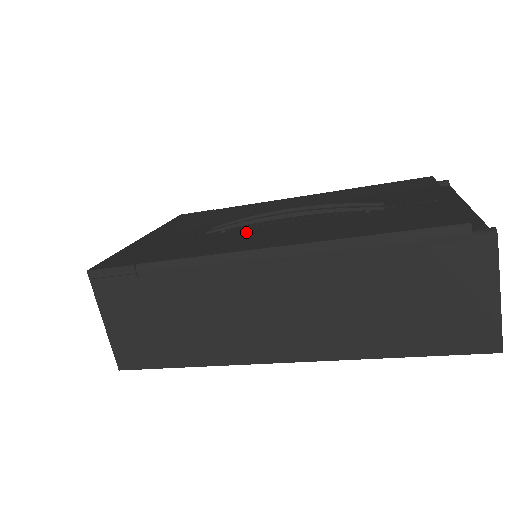
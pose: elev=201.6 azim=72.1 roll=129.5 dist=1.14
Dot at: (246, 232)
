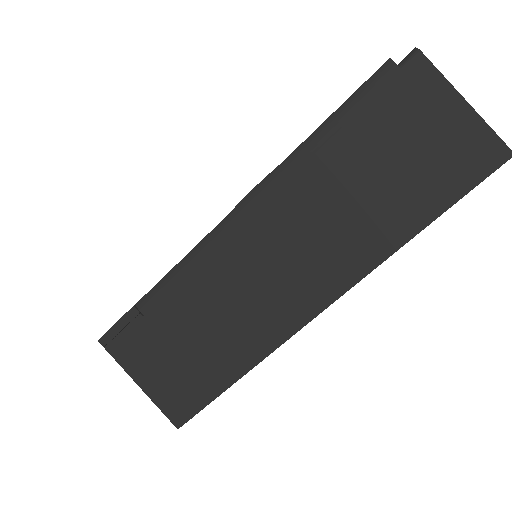
Dot at: occluded
